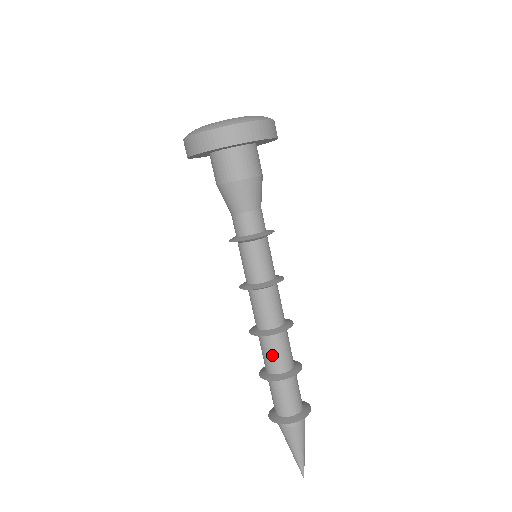
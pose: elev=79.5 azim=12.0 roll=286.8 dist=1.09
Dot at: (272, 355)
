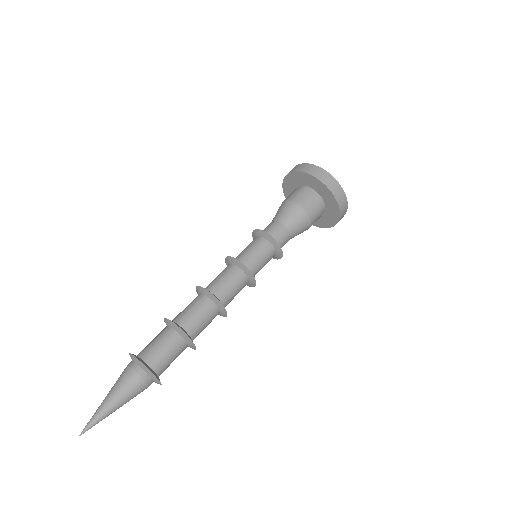
Dot at: (188, 307)
